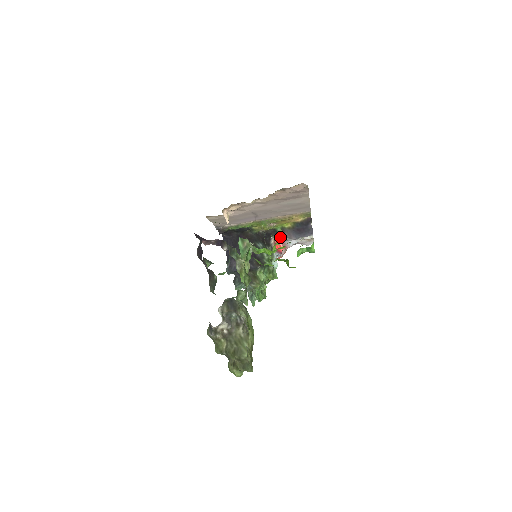
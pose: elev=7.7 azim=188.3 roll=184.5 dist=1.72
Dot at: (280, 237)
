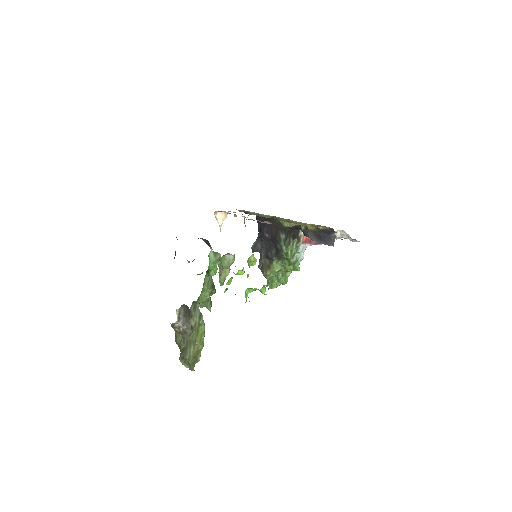
Dot at: (249, 262)
